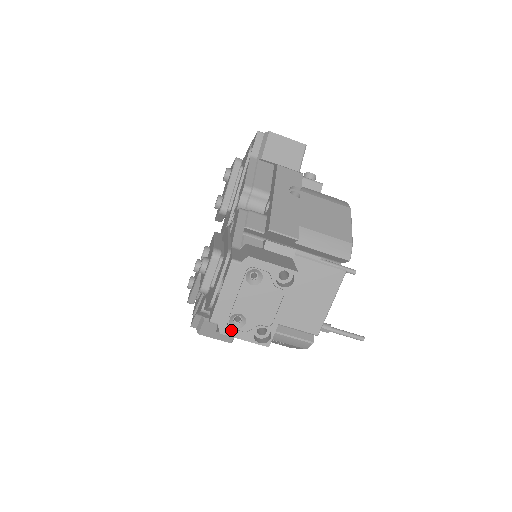
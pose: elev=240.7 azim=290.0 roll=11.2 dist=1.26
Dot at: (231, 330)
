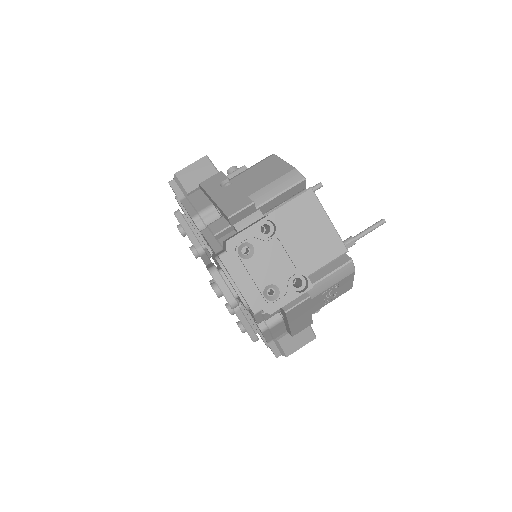
Dot at: (275, 304)
